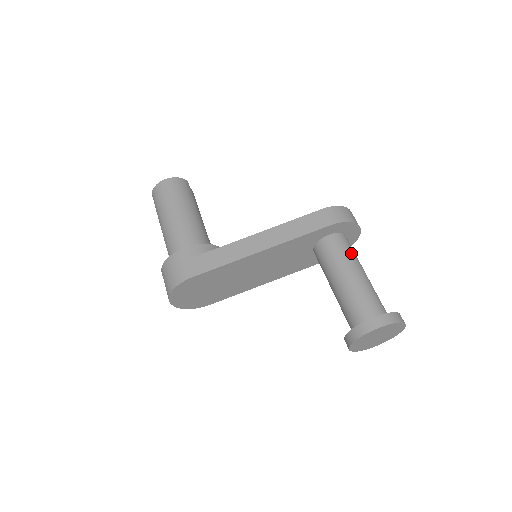
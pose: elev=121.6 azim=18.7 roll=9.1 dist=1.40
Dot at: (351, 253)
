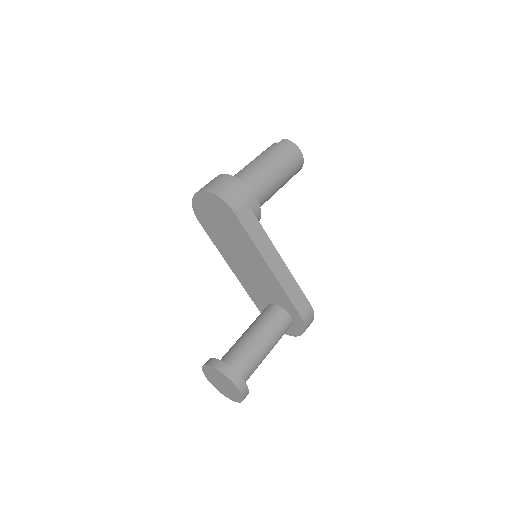
Dot at: (280, 338)
